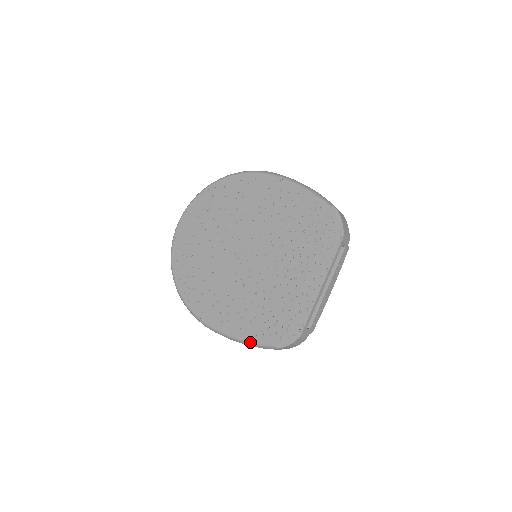
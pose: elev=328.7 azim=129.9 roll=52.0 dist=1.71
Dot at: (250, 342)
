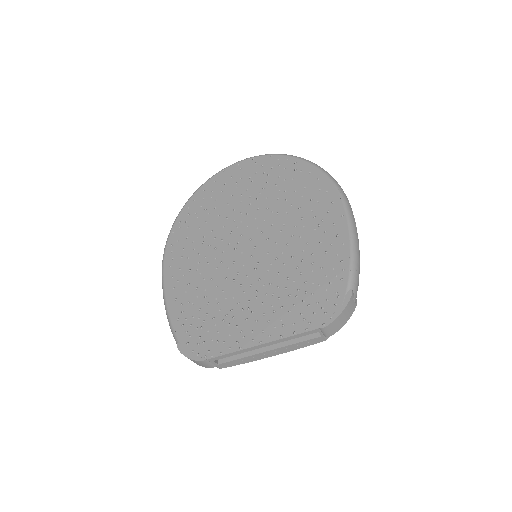
Dot at: (169, 317)
